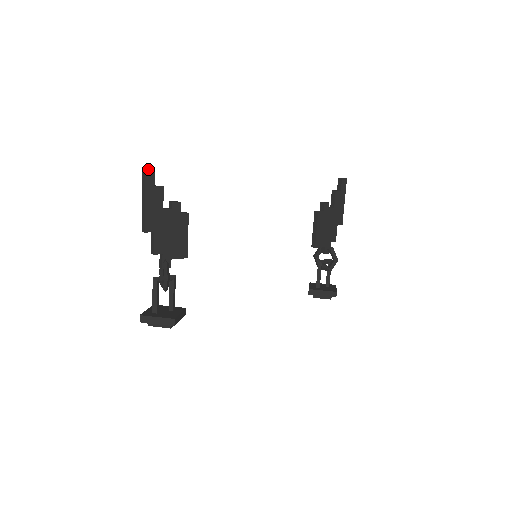
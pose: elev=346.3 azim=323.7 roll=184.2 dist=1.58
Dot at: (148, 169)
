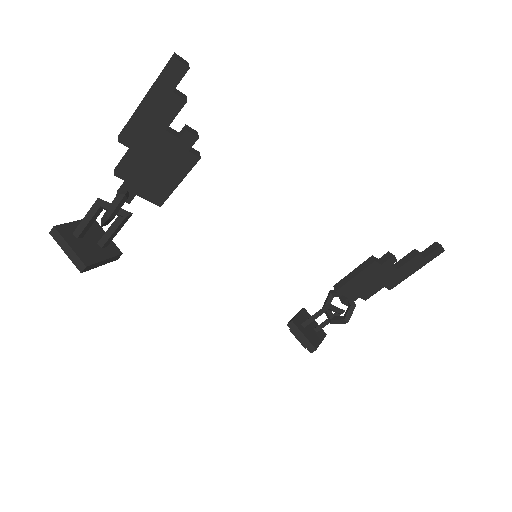
Dot at: (178, 62)
